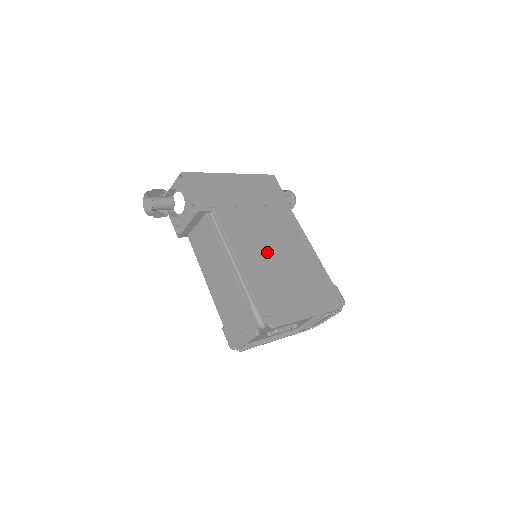
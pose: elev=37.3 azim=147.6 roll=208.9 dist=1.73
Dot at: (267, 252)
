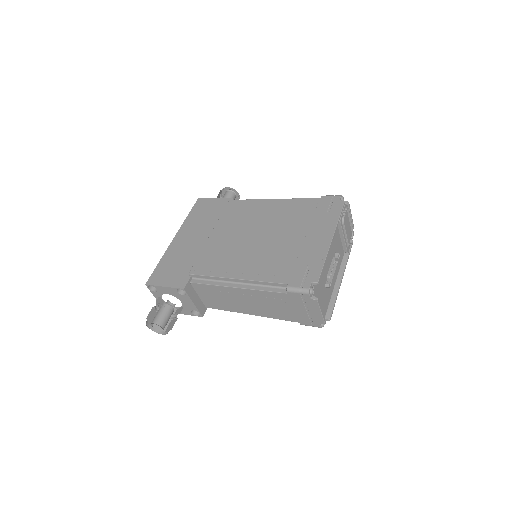
Dot at: (254, 246)
